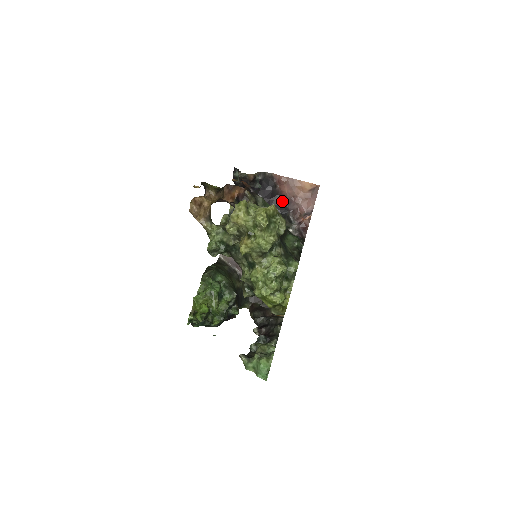
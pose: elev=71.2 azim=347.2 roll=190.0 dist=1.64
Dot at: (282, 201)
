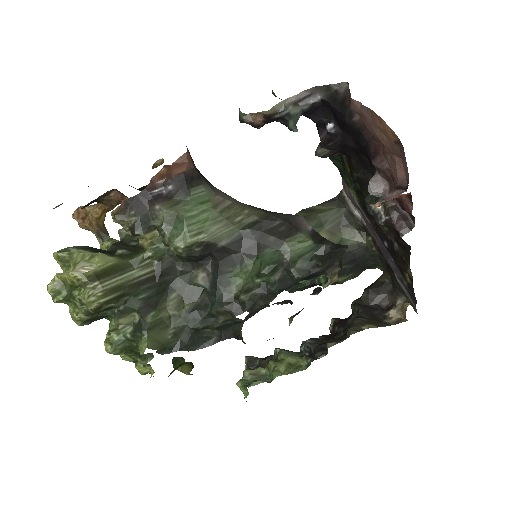
Dot at: (367, 145)
